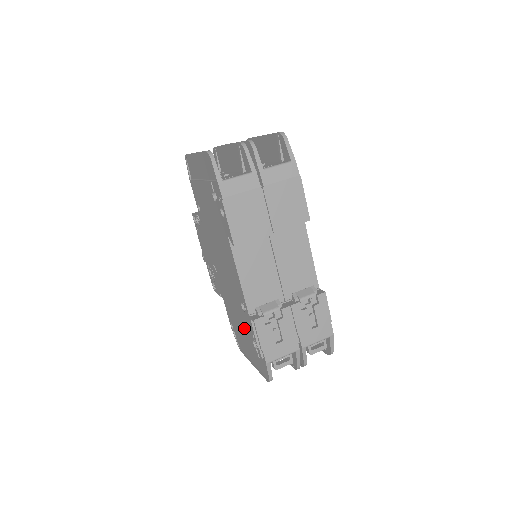
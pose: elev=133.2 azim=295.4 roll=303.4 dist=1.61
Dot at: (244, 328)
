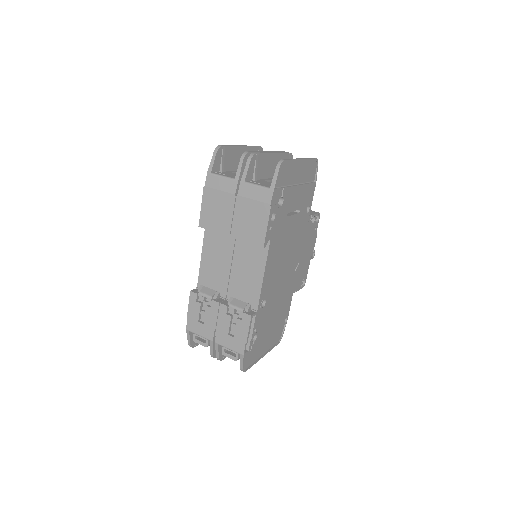
Dot at: occluded
